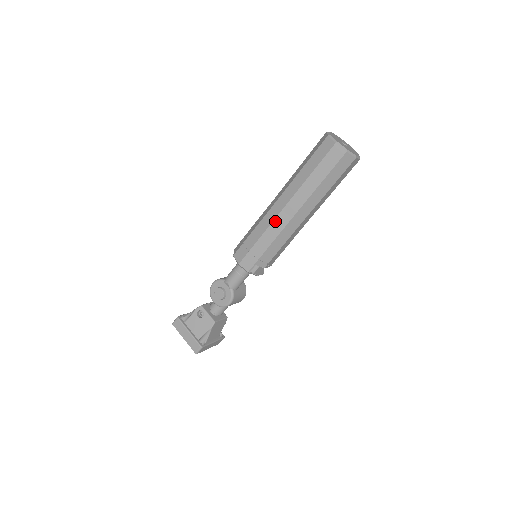
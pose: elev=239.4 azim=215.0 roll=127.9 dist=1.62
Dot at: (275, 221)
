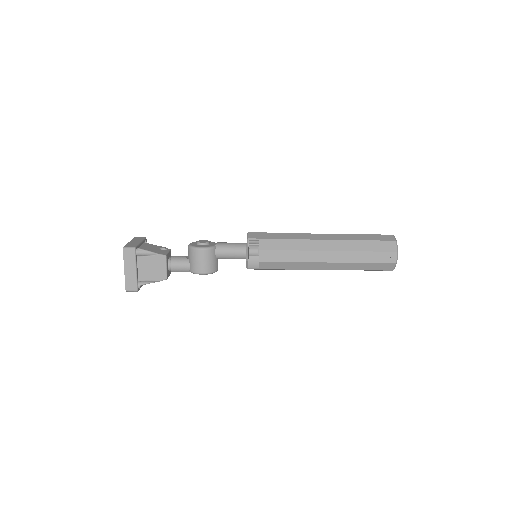
Dot at: (306, 234)
